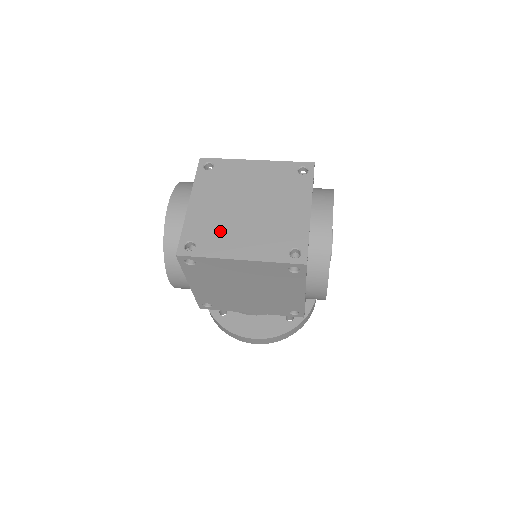
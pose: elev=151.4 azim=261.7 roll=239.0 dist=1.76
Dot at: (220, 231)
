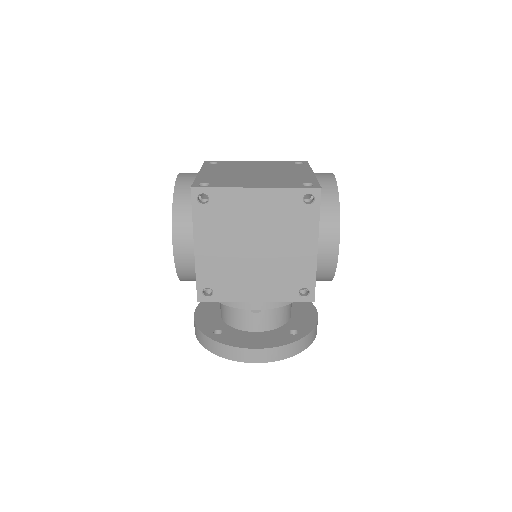
Dot at: (232, 179)
